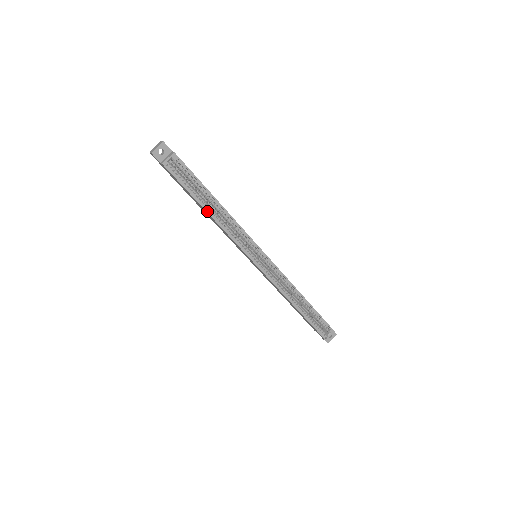
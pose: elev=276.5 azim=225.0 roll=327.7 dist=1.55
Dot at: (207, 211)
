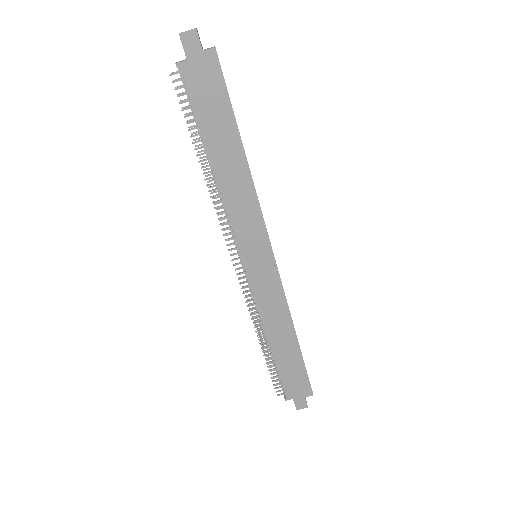
Dot at: (244, 150)
